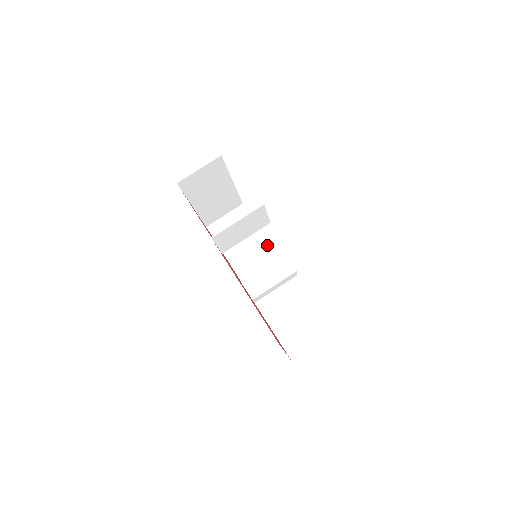
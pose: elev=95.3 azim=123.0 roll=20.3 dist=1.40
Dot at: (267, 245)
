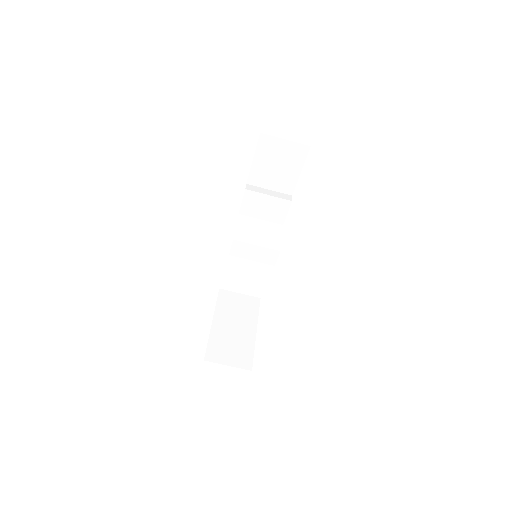
Dot at: (286, 203)
